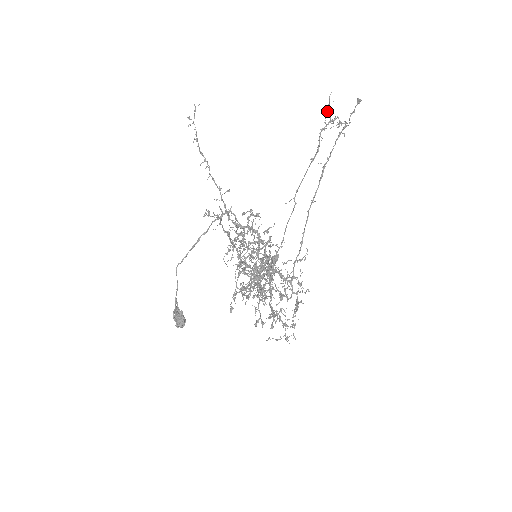
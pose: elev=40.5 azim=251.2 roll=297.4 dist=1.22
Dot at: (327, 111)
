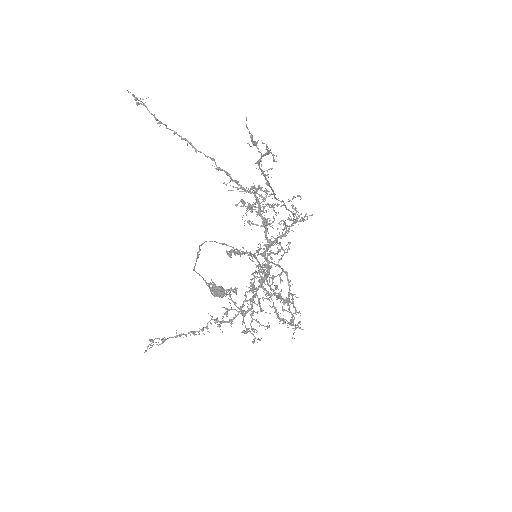
Dot at: (251, 146)
